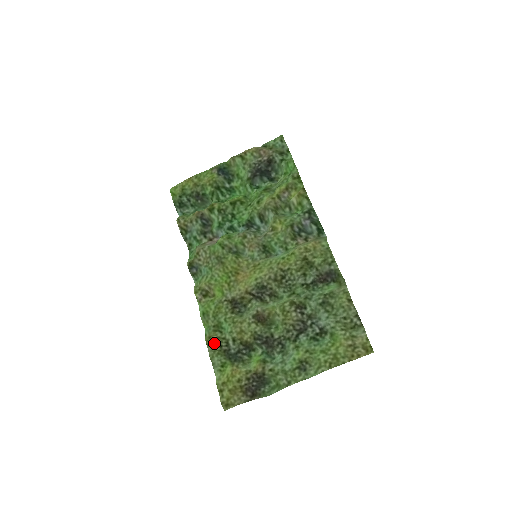
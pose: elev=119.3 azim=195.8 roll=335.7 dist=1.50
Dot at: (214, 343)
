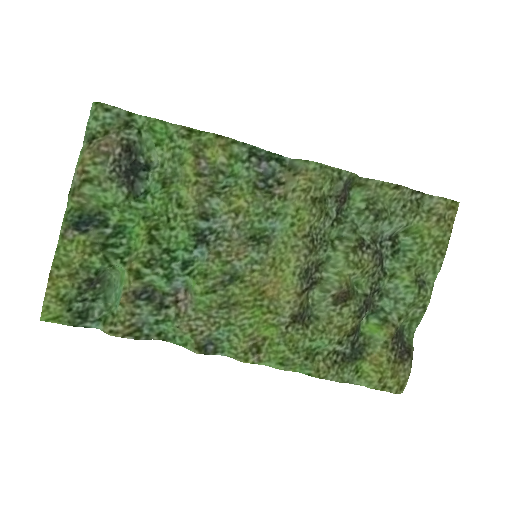
Dot at: (328, 369)
